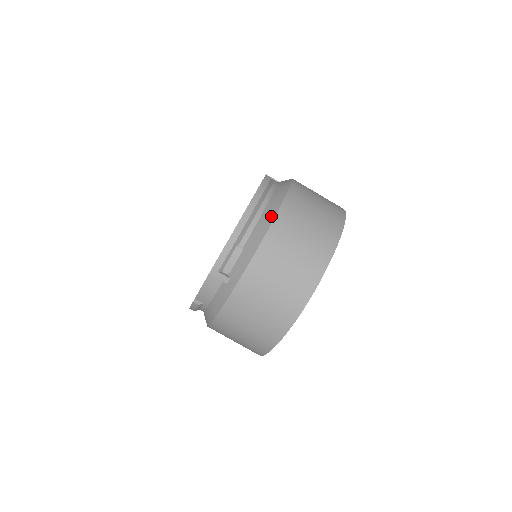
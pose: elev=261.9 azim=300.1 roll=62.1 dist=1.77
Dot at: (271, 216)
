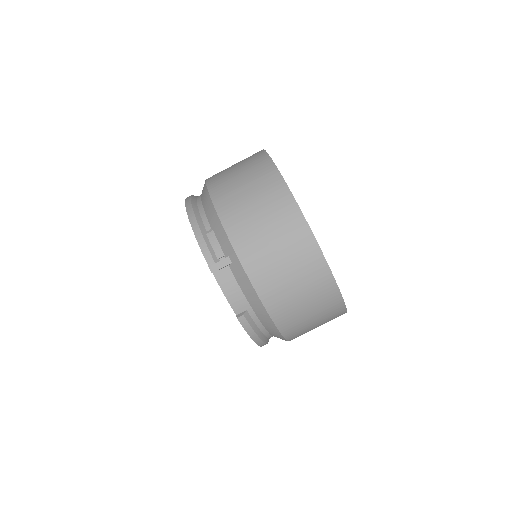
Dot at: (206, 194)
